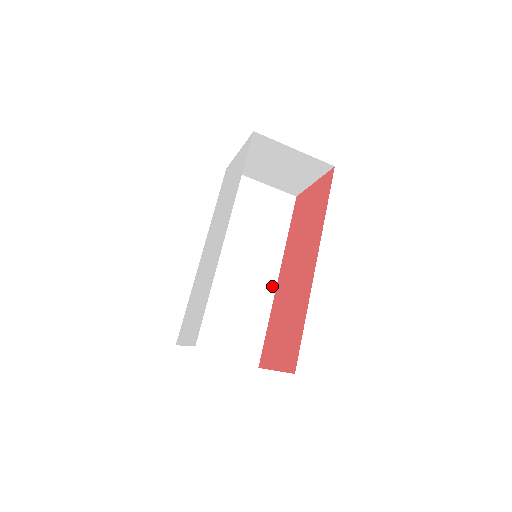
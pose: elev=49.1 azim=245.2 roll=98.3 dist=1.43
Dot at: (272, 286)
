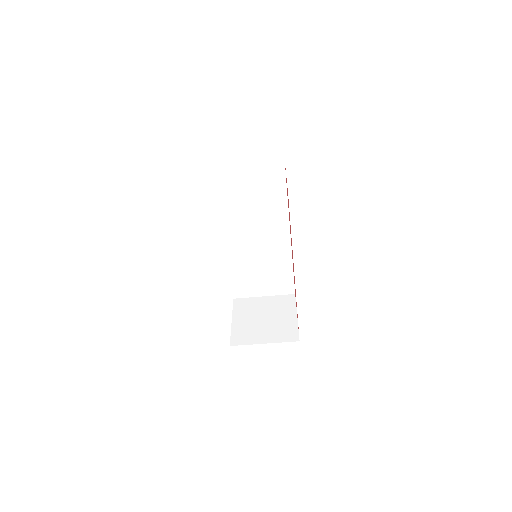
Dot at: (287, 242)
